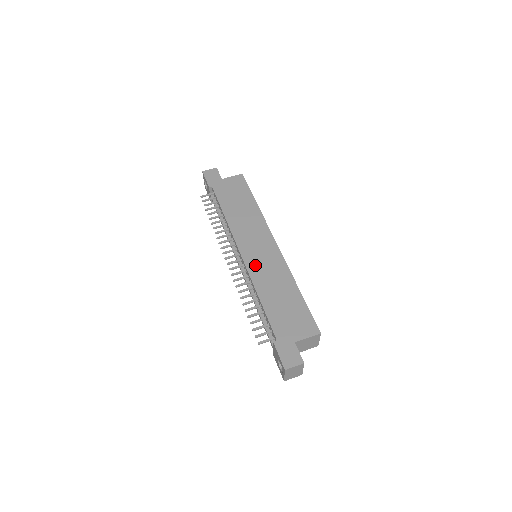
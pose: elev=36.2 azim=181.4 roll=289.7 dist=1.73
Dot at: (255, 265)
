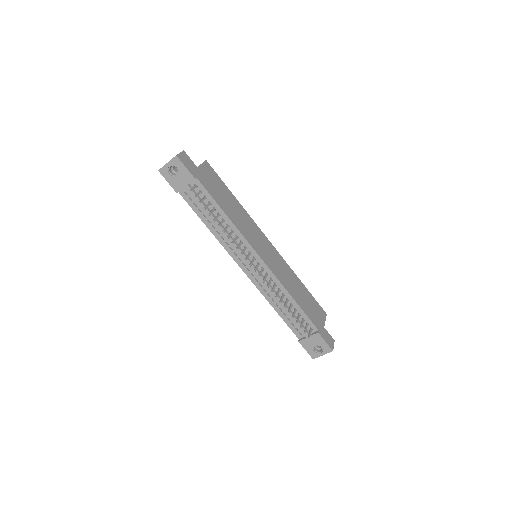
Dot at: (274, 268)
